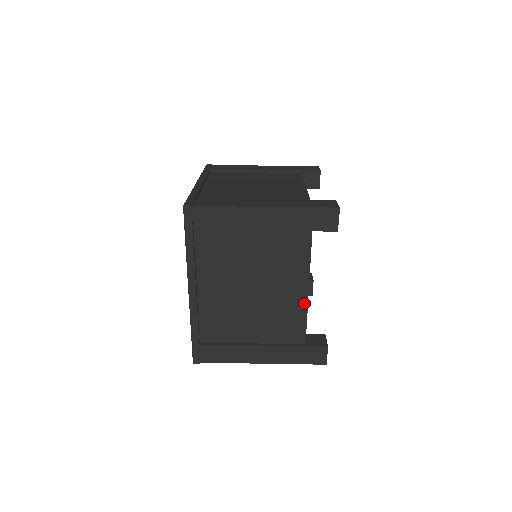
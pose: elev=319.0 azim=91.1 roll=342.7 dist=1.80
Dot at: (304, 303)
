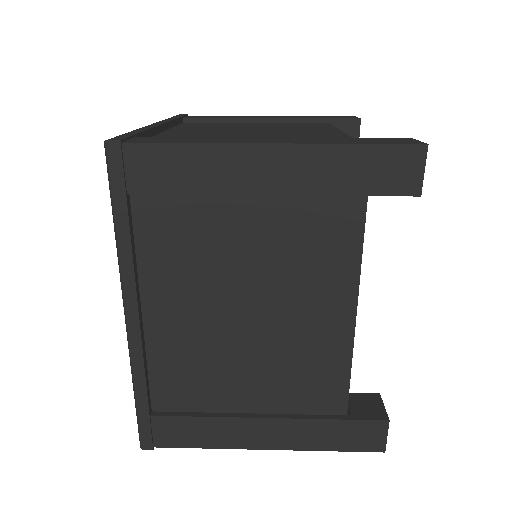
Dot at: (346, 340)
